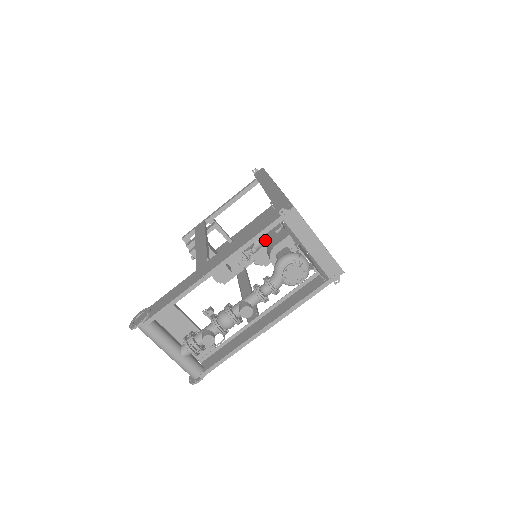
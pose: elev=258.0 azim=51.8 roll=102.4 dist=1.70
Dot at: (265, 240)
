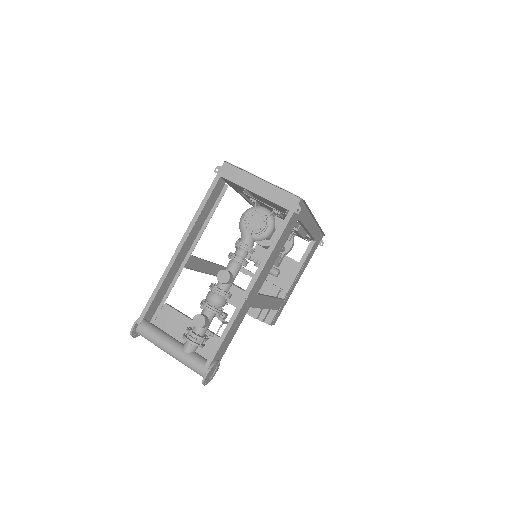
Dot at: occluded
